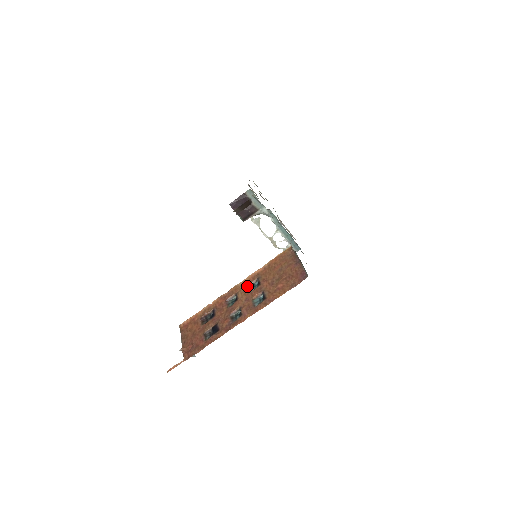
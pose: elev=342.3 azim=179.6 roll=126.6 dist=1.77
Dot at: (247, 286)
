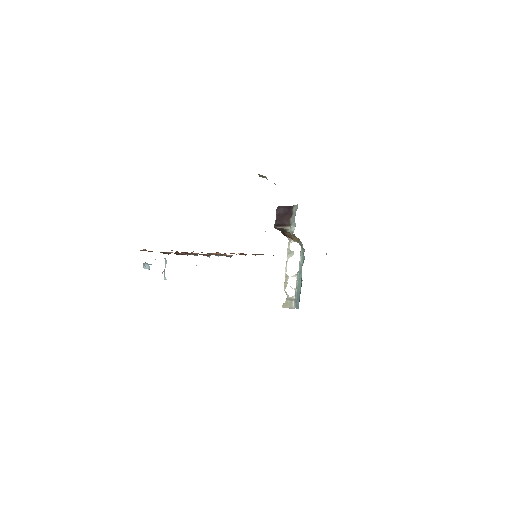
Dot at: (223, 254)
